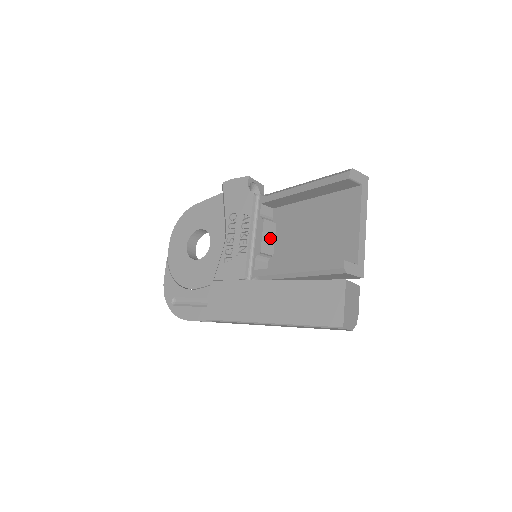
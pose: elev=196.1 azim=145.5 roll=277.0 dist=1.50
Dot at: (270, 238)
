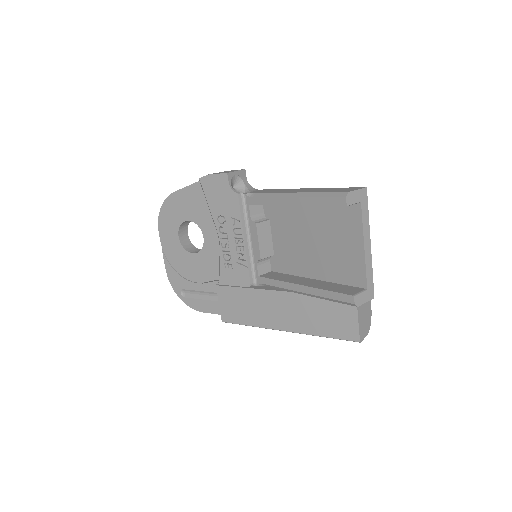
Dot at: (267, 239)
